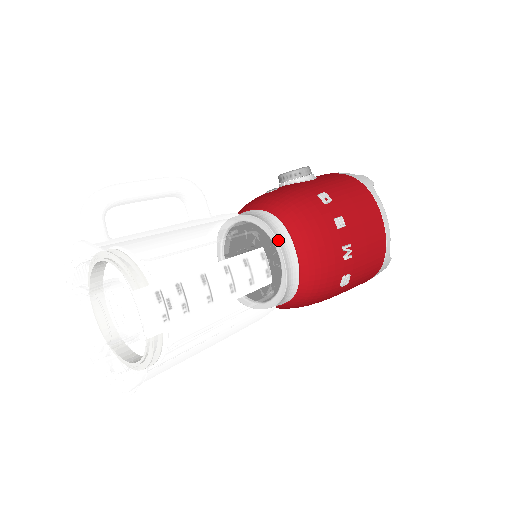
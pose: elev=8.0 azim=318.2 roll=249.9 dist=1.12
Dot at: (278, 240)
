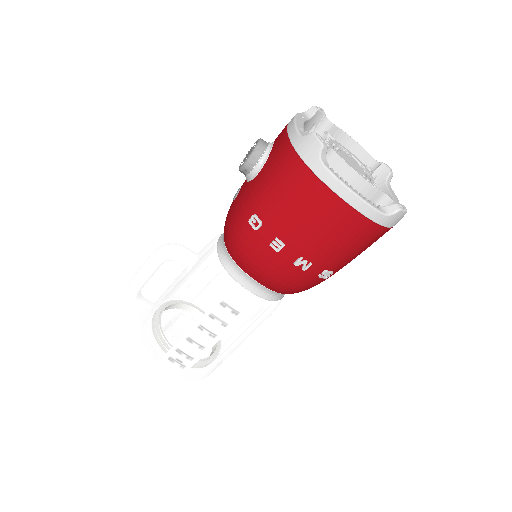
Dot at: (235, 279)
